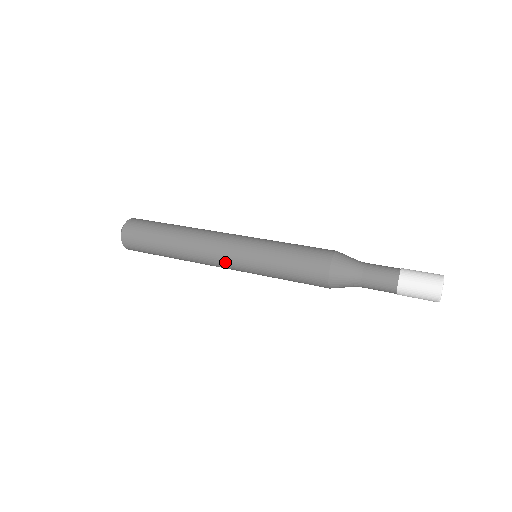
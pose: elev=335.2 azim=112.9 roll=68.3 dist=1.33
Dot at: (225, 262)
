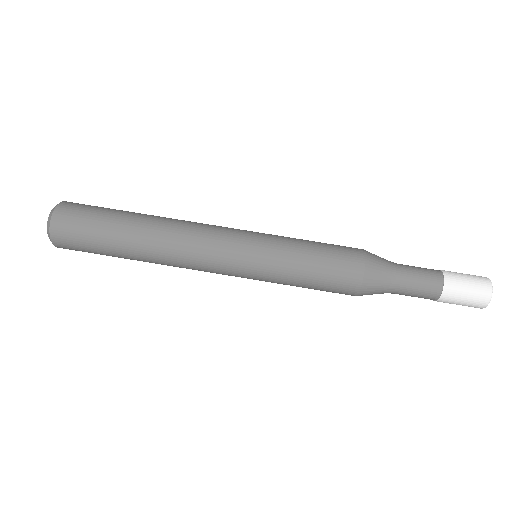
Dot at: occluded
